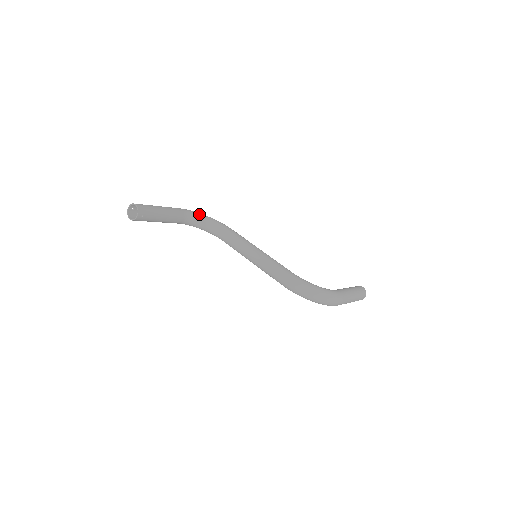
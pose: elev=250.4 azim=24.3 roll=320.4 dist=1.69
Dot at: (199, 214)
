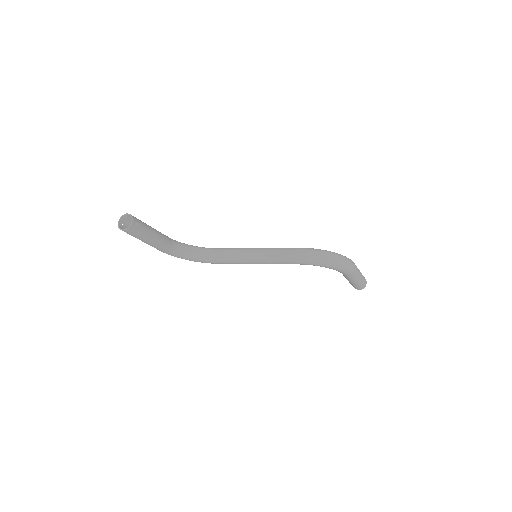
Dot at: (183, 243)
